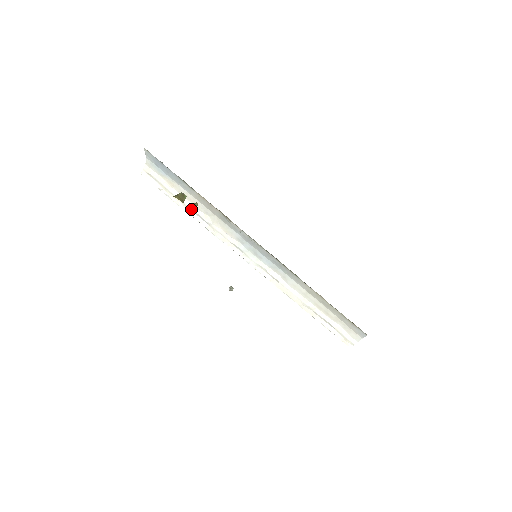
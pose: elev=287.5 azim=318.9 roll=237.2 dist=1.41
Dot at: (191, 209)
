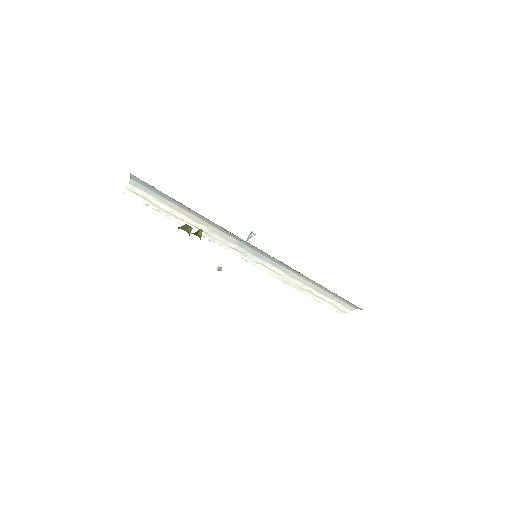
Dot at: (185, 221)
